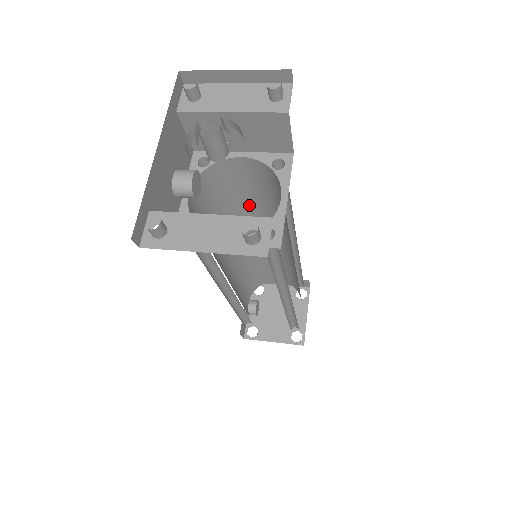
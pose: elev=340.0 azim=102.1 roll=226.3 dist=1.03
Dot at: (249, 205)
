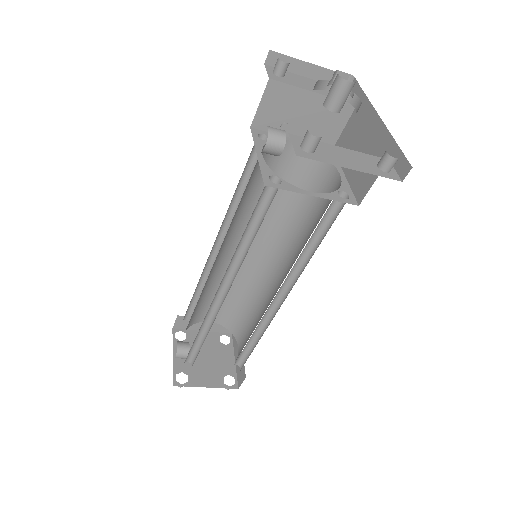
Dot at: occluded
